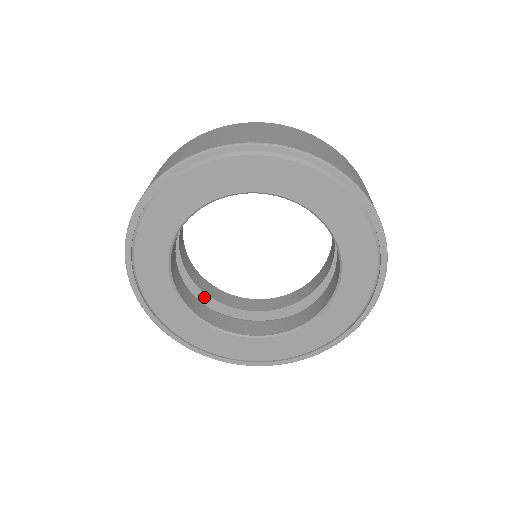
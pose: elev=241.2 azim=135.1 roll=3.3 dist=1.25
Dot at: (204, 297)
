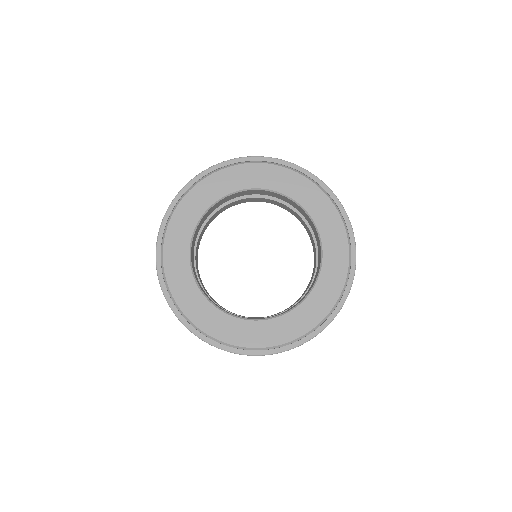
Dot at: occluded
